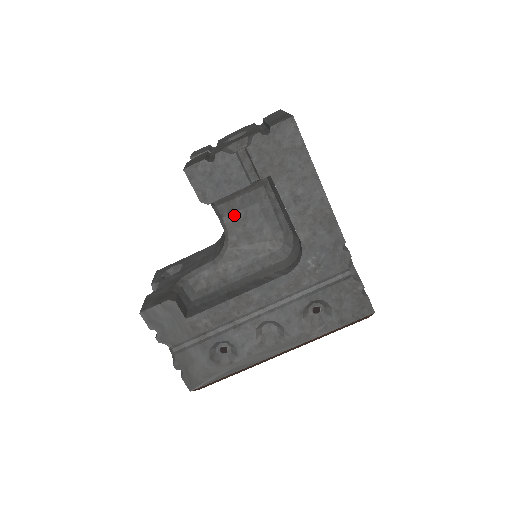
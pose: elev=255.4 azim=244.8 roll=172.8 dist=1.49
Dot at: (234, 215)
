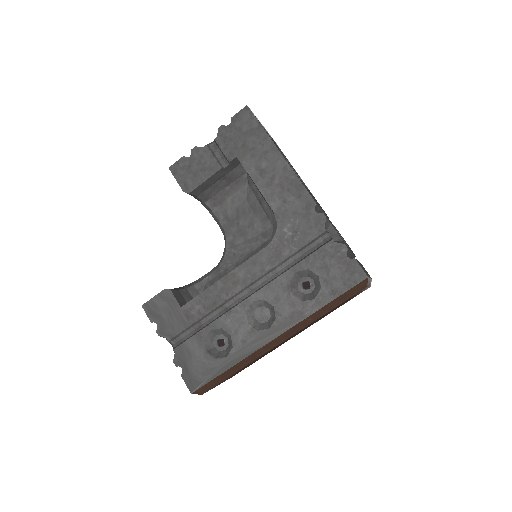
Dot at: (228, 216)
